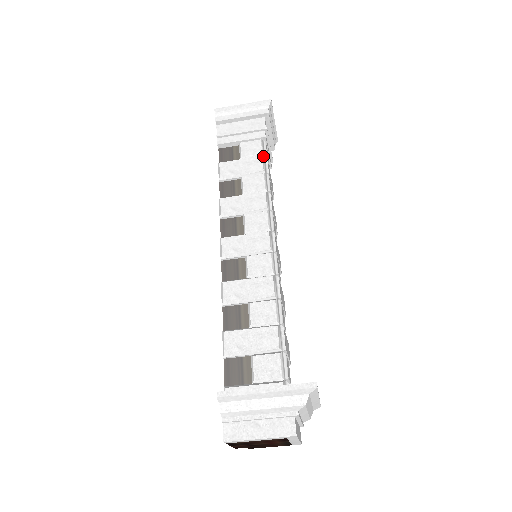
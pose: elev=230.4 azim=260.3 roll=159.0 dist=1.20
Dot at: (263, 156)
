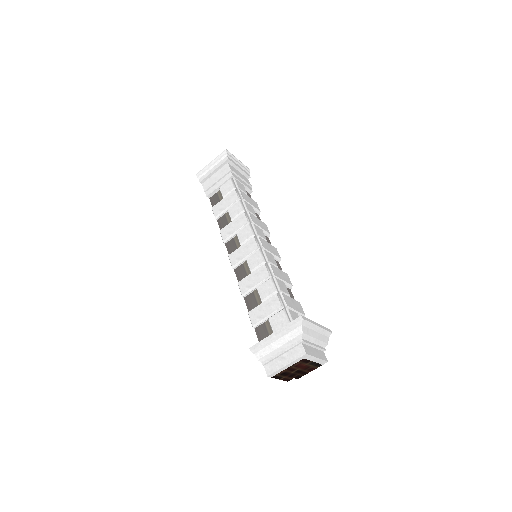
Dot at: (235, 189)
